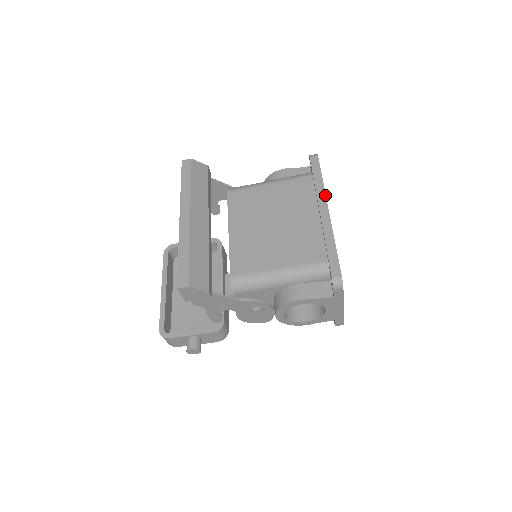
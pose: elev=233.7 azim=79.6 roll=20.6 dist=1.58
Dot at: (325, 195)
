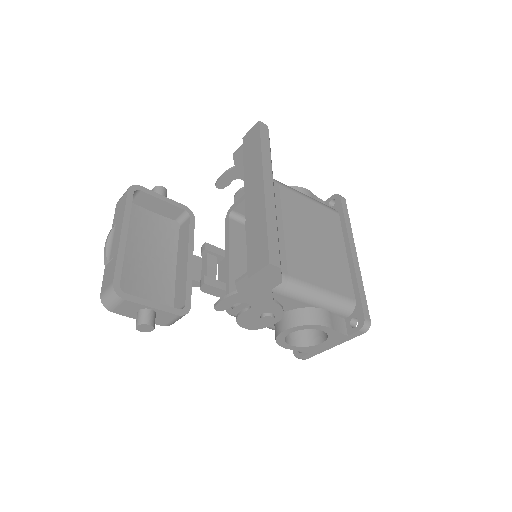
Dot at: occluded
